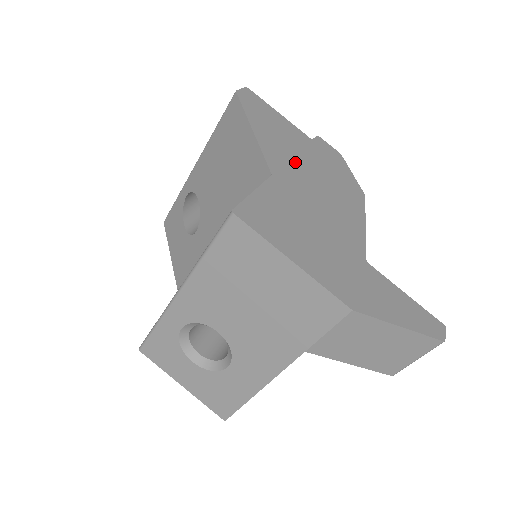
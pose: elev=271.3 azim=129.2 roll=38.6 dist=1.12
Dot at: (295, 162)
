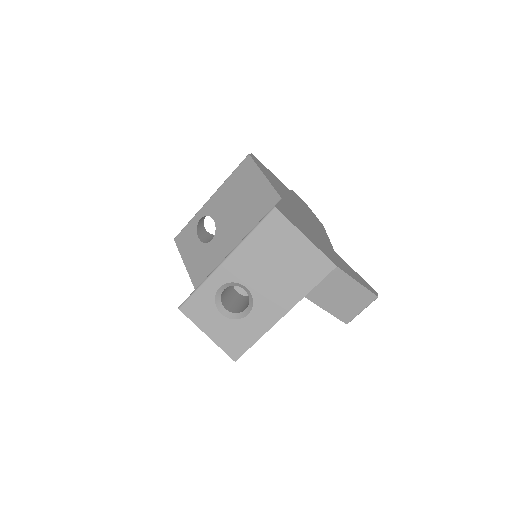
Dot at: (288, 197)
